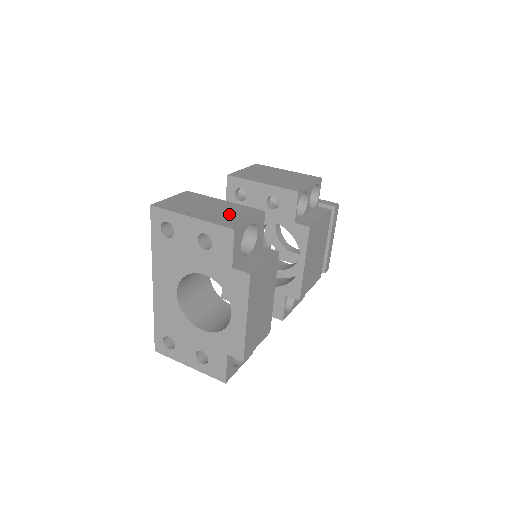
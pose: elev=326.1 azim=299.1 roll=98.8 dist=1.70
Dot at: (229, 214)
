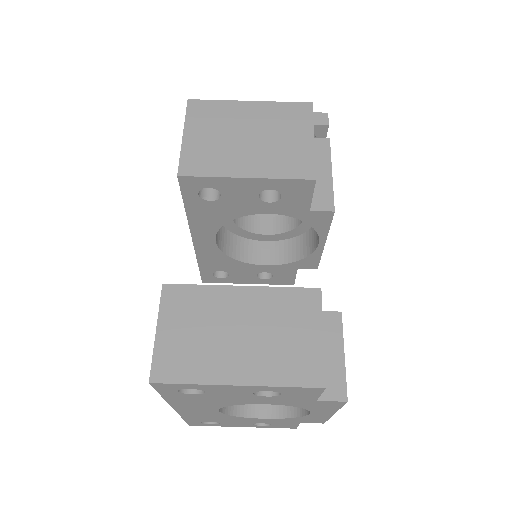
Dot at: (283, 336)
